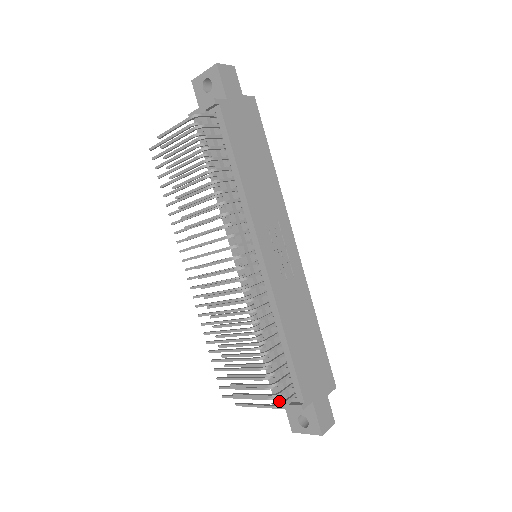
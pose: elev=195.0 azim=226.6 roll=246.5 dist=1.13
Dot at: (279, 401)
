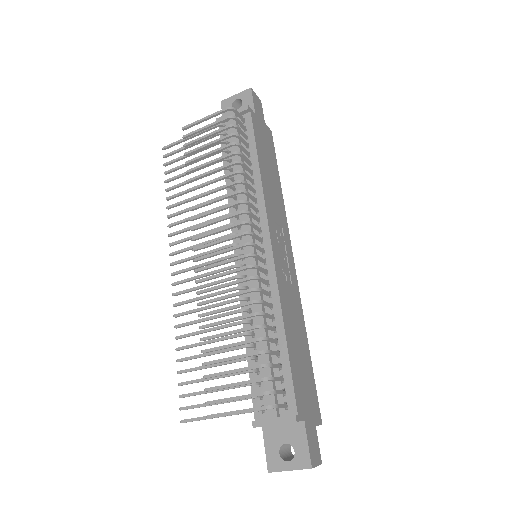
Dot at: (262, 419)
